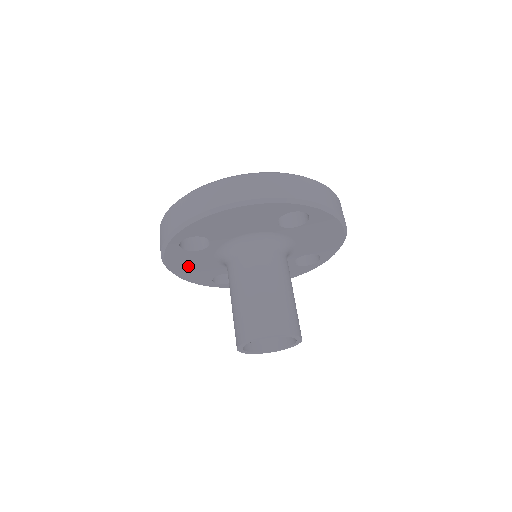
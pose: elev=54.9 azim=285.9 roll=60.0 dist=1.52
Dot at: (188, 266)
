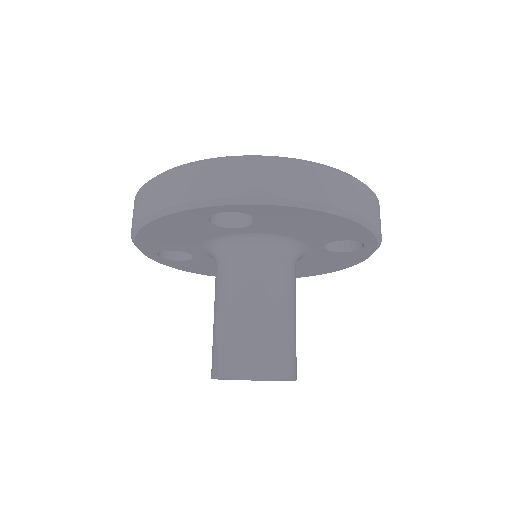
Dot at: (210, 269)
